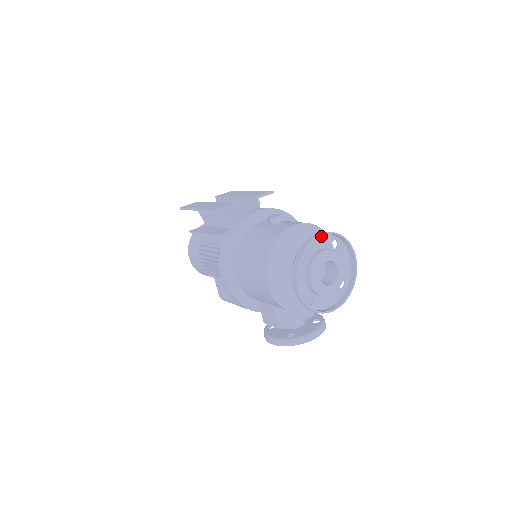
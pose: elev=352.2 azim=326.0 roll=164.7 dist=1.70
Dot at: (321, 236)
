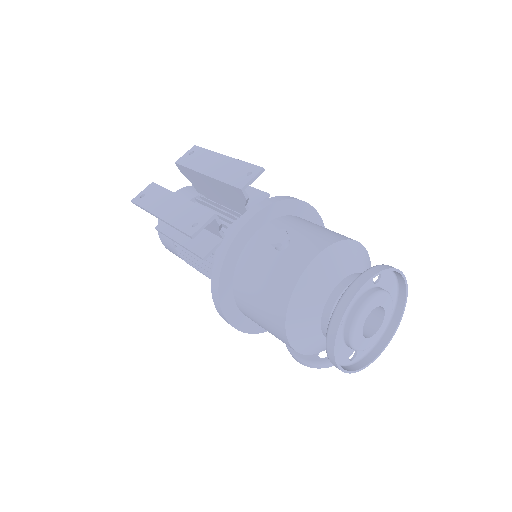
Dot at: (359, 281)
